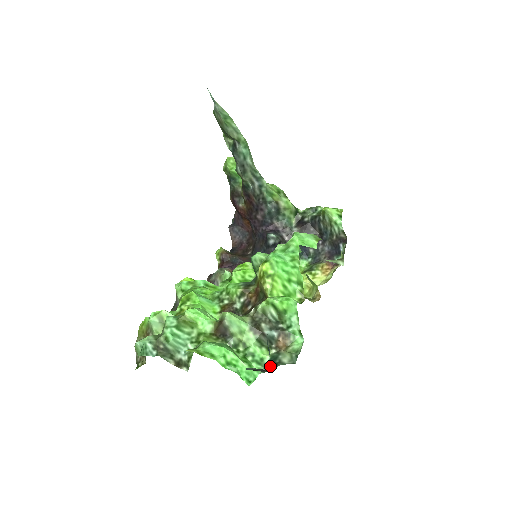
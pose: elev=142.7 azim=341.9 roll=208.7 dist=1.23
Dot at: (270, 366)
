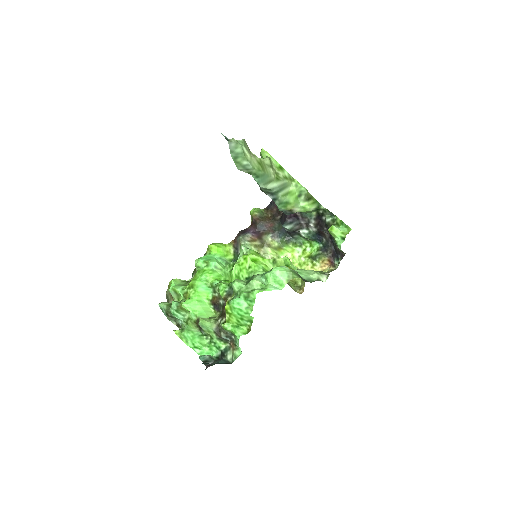
Dot at: (222, 354)
